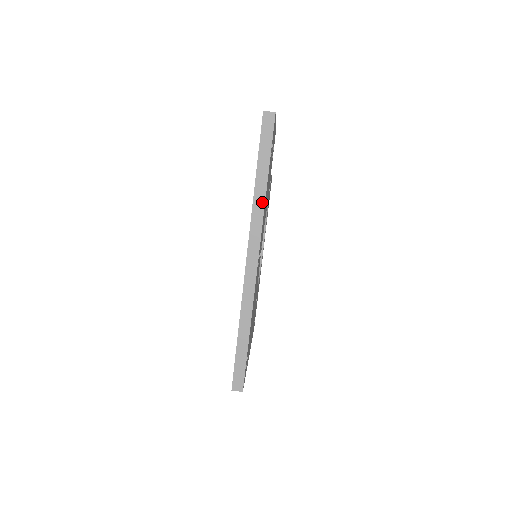
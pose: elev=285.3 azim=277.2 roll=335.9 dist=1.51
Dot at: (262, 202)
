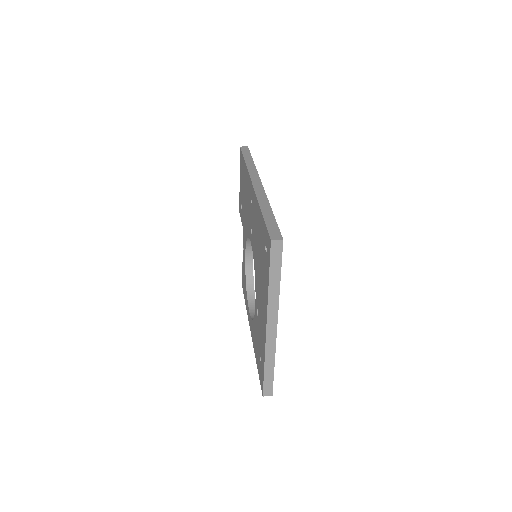
Dot at: (253, 167)
